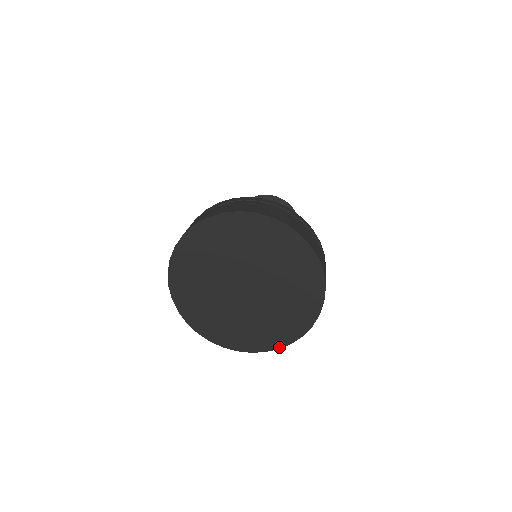
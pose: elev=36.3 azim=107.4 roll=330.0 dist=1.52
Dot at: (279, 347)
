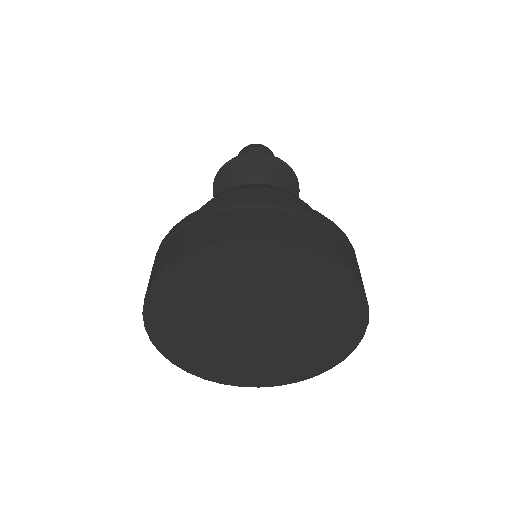
Dot at: (279, 384)
